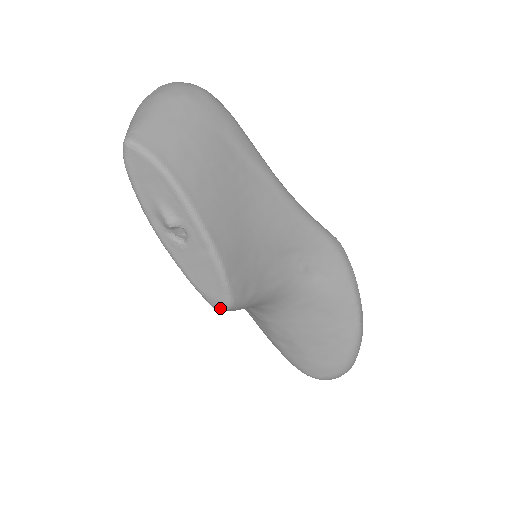
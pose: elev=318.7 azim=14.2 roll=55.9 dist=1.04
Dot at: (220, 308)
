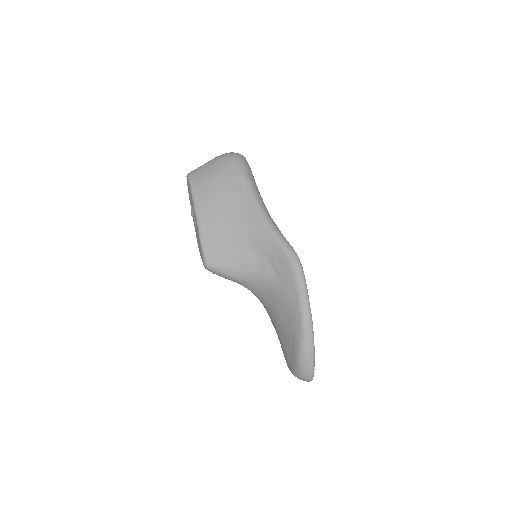
Dot at: occluded
